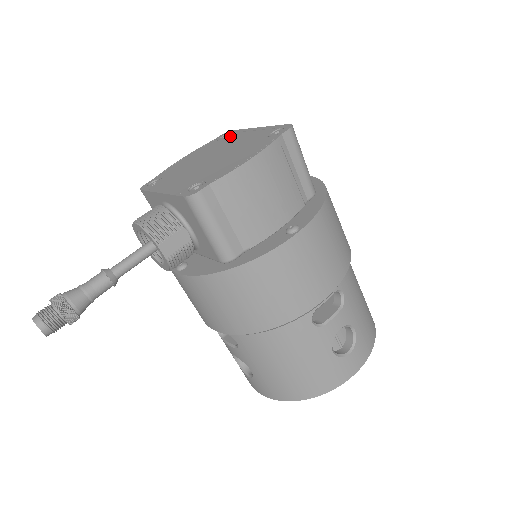
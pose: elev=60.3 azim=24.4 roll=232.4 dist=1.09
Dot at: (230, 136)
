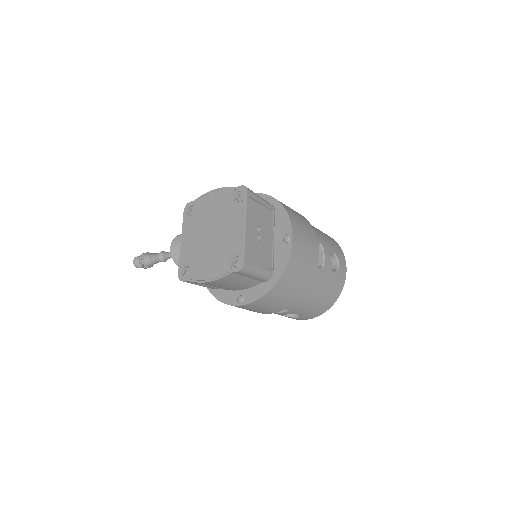
Dot at: (237, 206)
